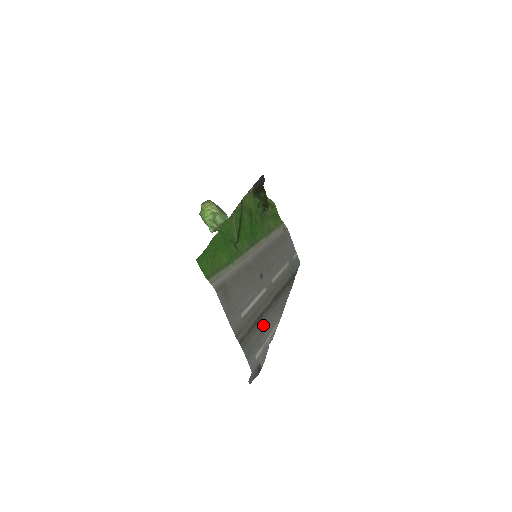
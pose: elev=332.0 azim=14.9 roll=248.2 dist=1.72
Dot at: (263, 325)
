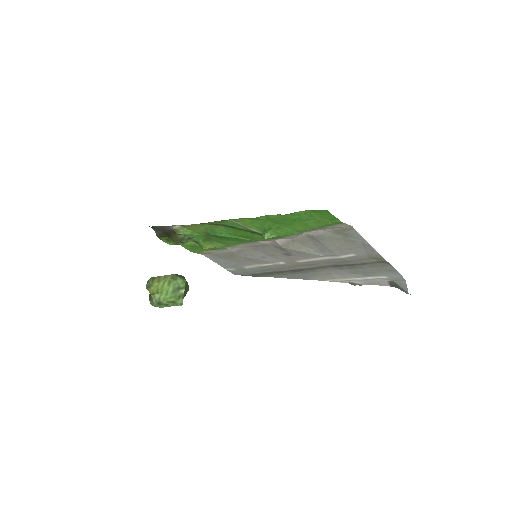
Dot at: (343, 271)
